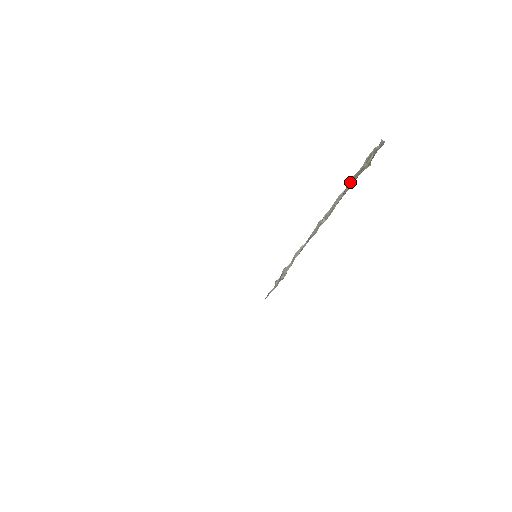
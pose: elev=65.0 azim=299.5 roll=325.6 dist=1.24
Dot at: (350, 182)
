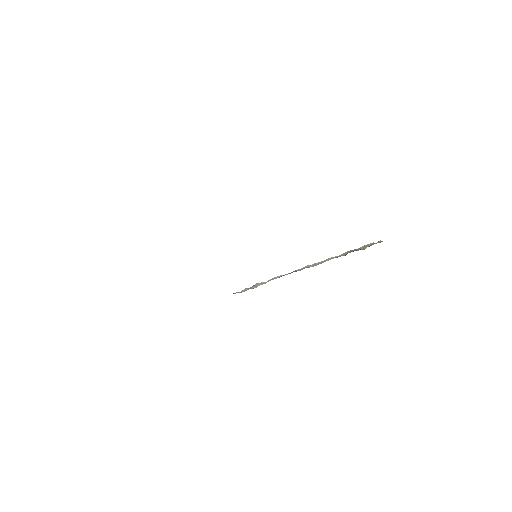
Dot at: (344, 253)
